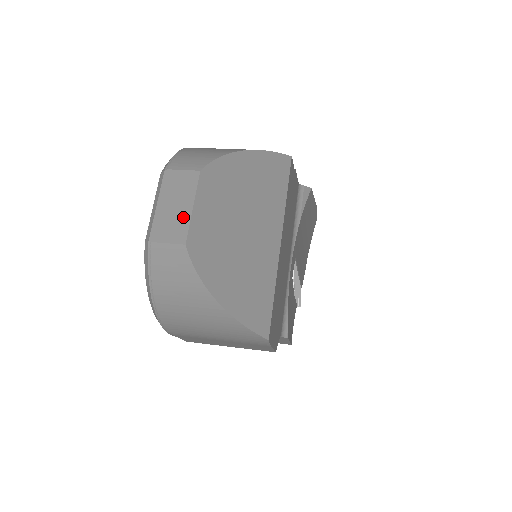
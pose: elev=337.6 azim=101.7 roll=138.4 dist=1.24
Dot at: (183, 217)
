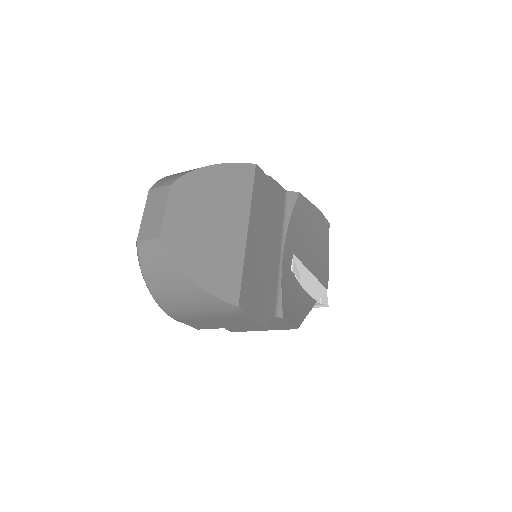
Dot at: (158, 219)
